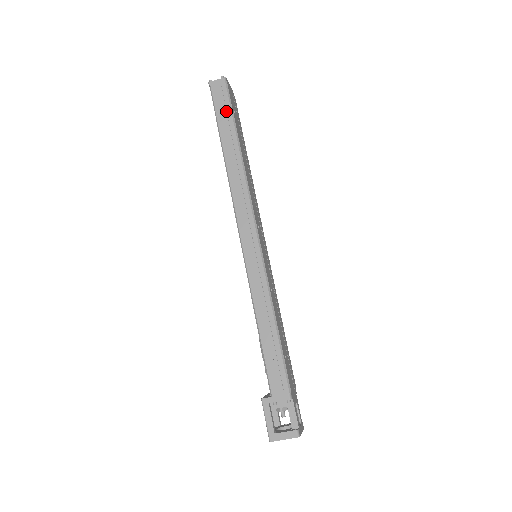
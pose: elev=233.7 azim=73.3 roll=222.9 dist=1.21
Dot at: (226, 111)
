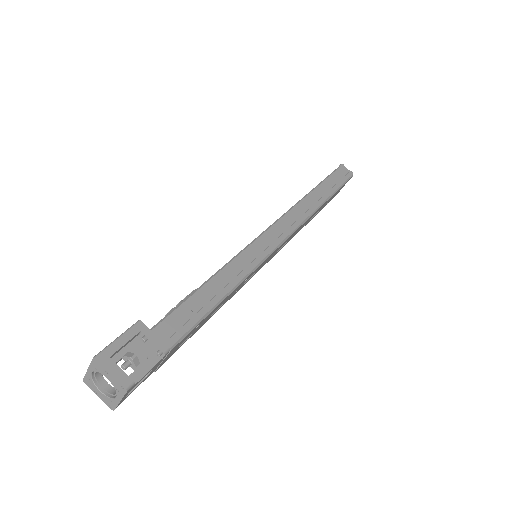
Dot at: (337, 182)
